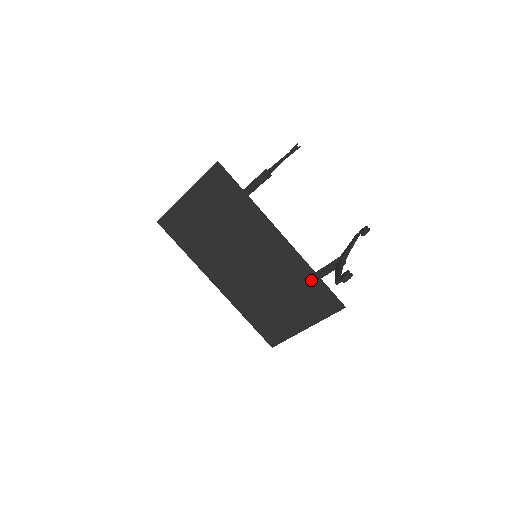
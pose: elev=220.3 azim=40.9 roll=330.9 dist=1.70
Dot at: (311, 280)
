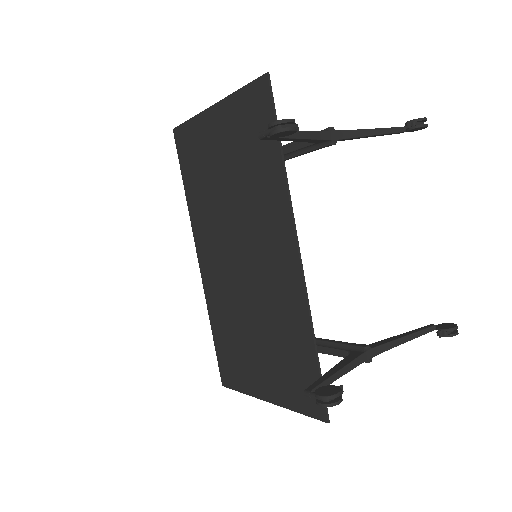
Dot at: (304, 346)
